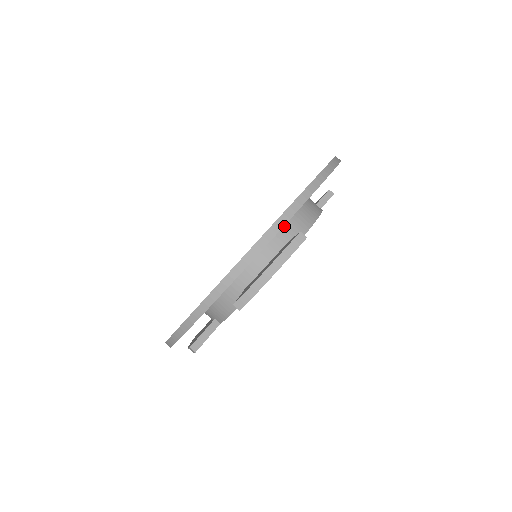
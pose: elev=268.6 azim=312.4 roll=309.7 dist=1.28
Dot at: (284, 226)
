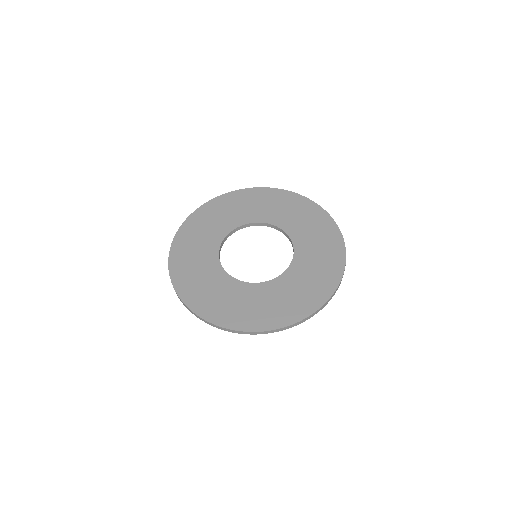
Dot at: occluded
